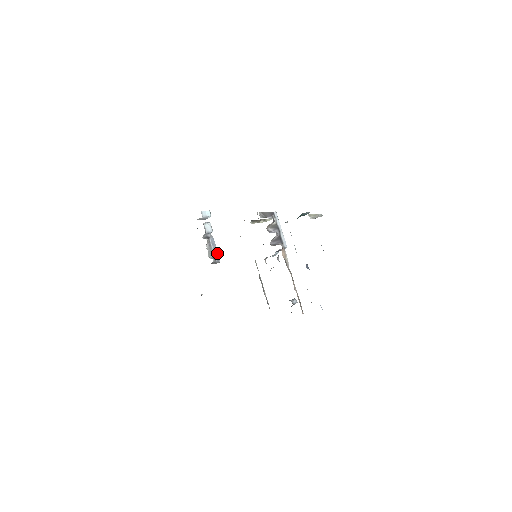
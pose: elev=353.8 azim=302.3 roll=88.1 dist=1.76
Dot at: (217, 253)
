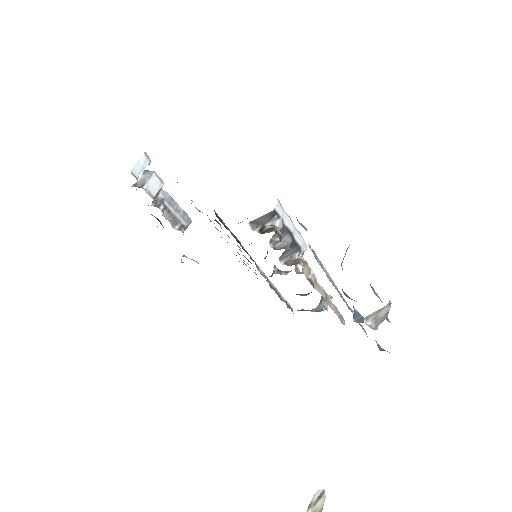
Dot at: (183, 213)
